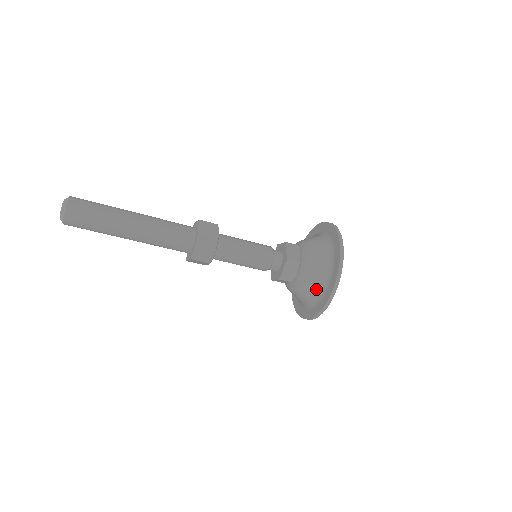
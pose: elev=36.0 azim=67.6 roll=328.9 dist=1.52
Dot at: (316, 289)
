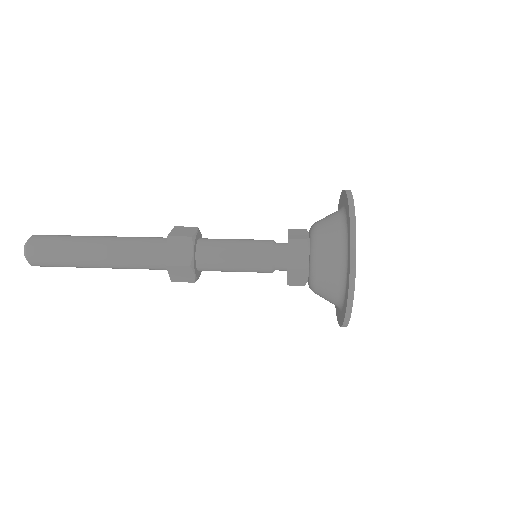
Dot at: occluded
